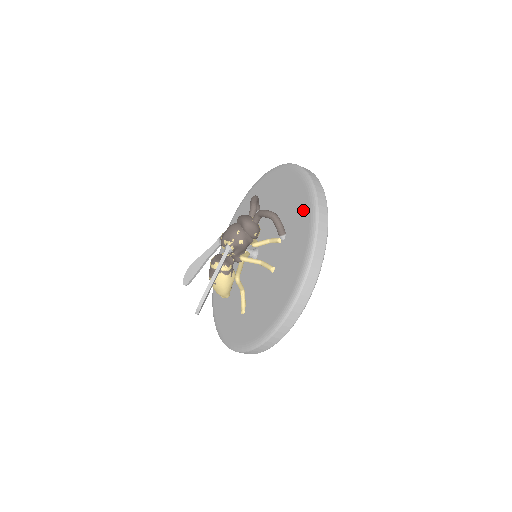
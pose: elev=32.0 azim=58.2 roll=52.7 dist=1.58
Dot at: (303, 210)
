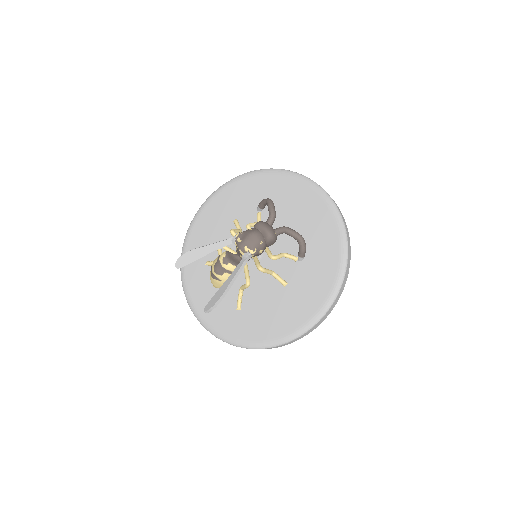
Dot at: (331, 244)
